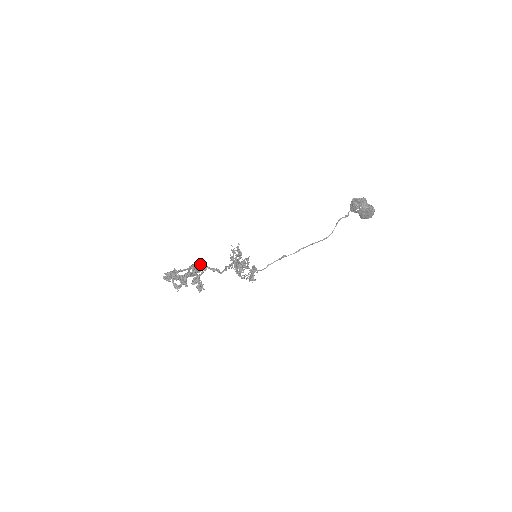
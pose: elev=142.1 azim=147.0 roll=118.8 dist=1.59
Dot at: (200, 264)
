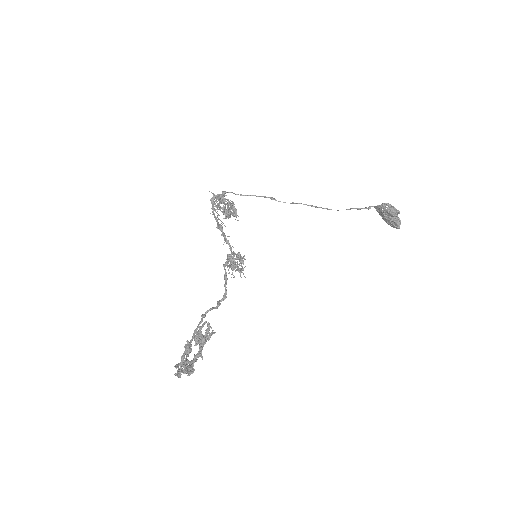
Dot at: (209, 329)
